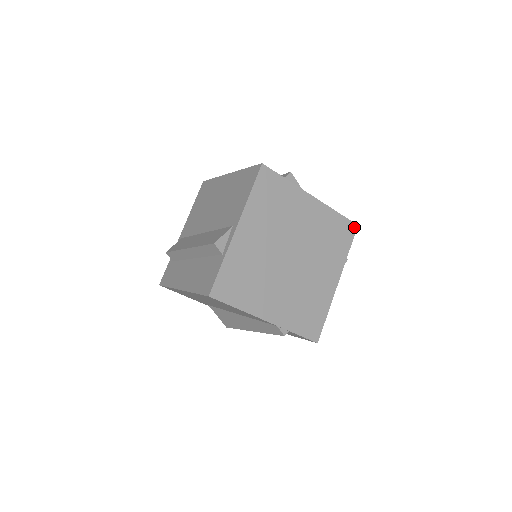
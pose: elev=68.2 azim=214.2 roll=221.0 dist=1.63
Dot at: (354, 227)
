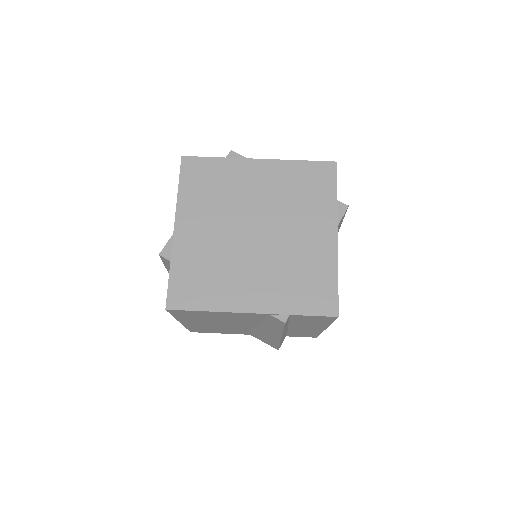
Dot at: (332, 166)
